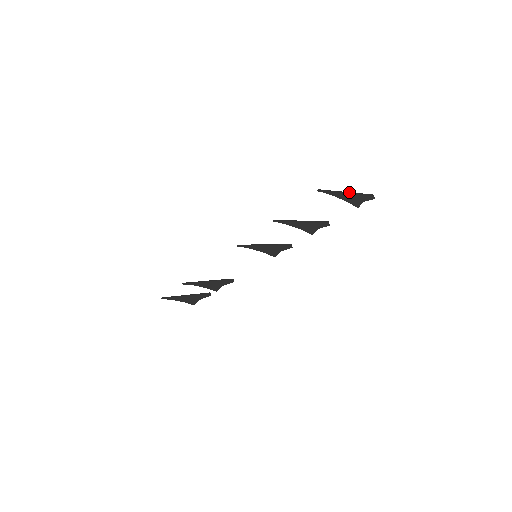
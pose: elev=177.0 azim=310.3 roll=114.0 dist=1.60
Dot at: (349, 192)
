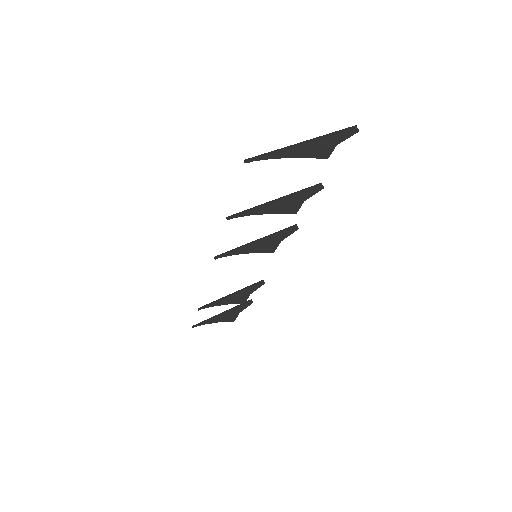
Dot at: (306, 140)
